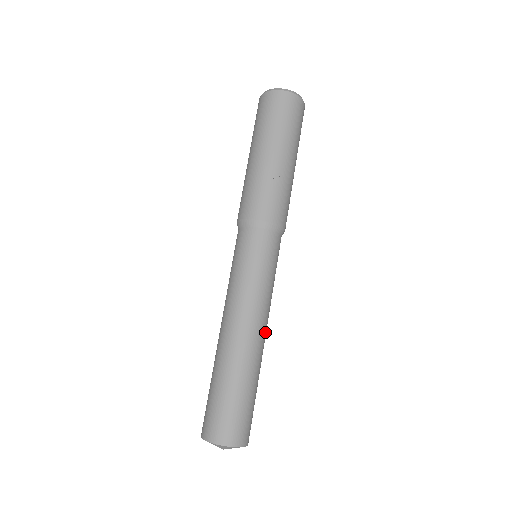
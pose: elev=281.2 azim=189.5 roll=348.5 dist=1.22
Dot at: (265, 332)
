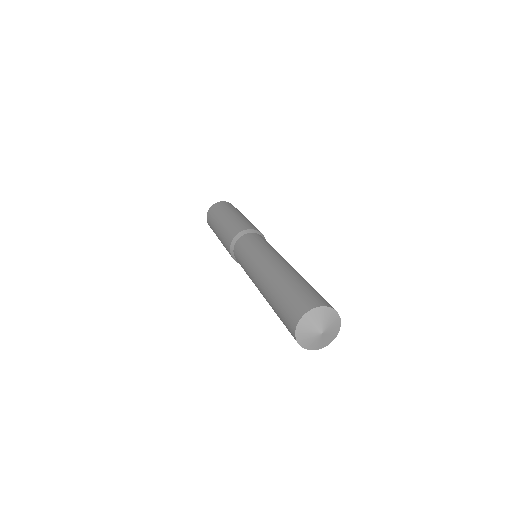
Dot at: occluded
